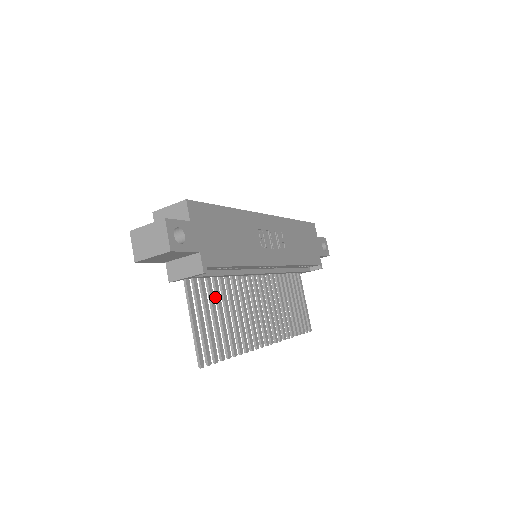
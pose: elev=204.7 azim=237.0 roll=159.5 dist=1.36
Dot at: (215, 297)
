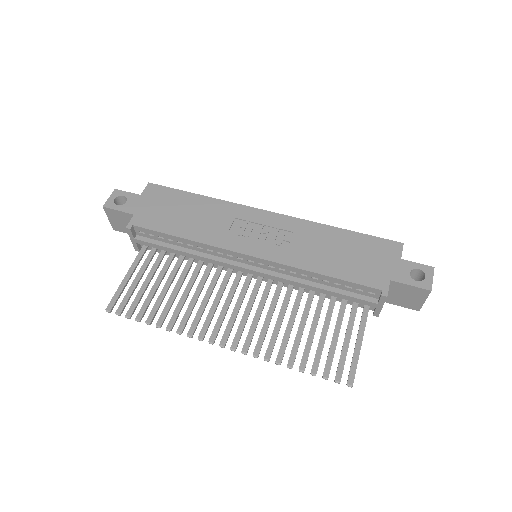
Dot at: (172, 273)
